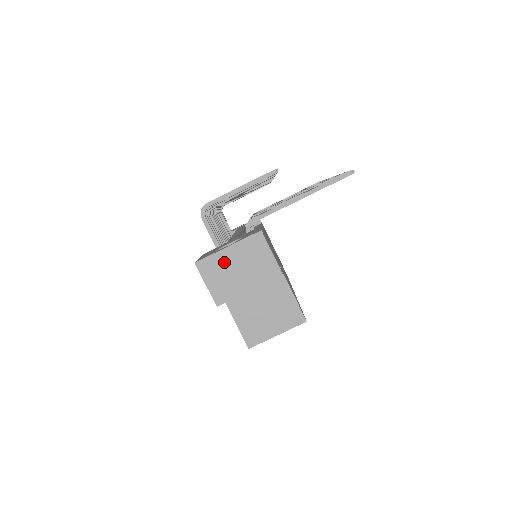
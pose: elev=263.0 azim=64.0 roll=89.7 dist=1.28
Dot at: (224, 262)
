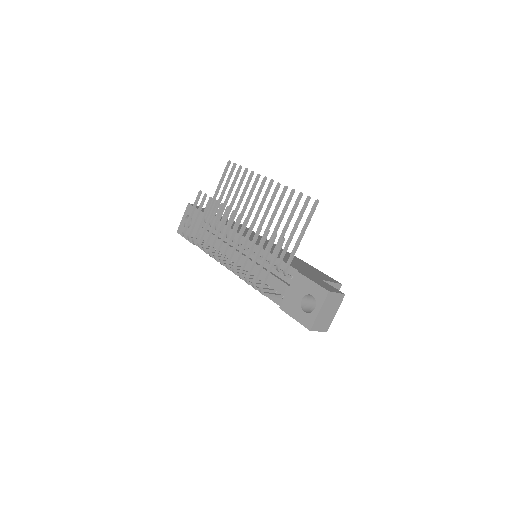
Dot at: (321, 317)
